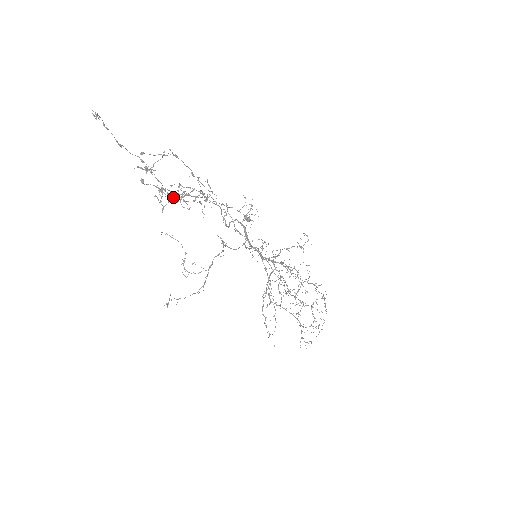
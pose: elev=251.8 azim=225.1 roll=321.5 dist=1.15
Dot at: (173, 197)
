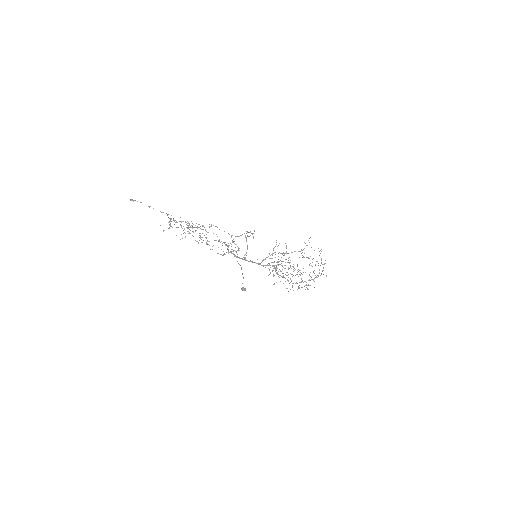
Dot at: occluded
